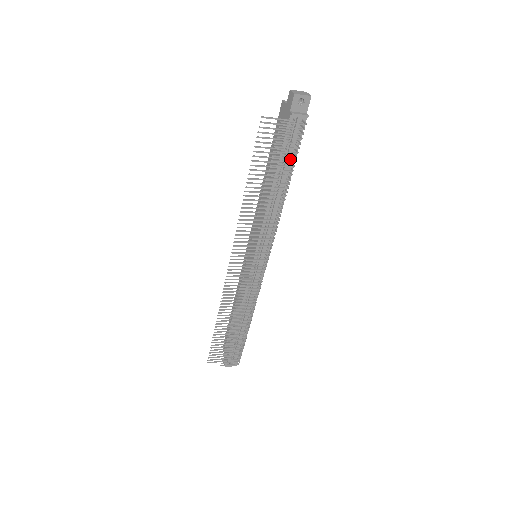
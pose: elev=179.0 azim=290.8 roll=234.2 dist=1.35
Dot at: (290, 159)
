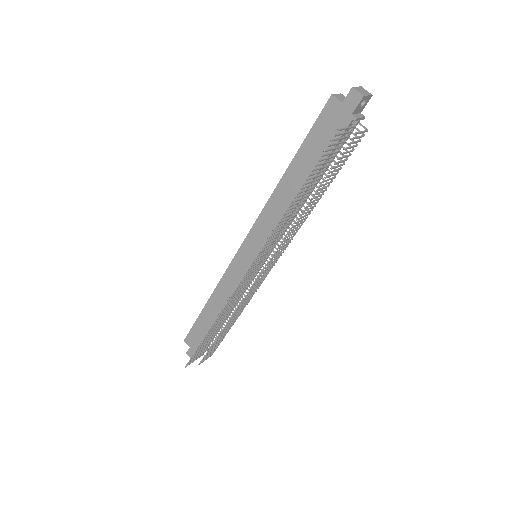
Dot at: (330, 162)
